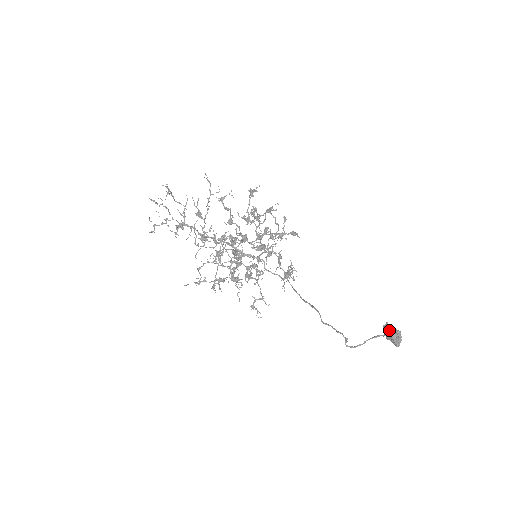
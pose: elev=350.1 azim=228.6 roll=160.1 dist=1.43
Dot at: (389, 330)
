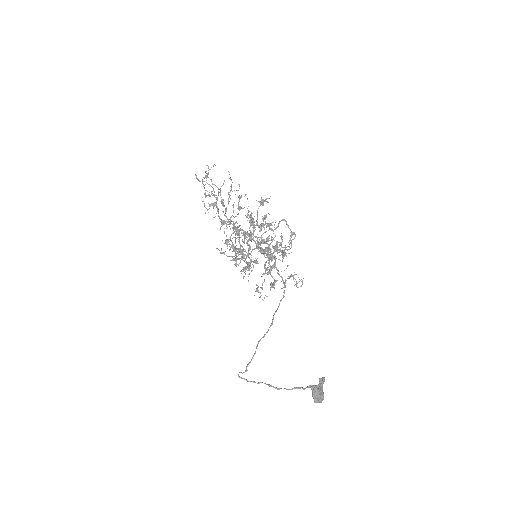
Dot at: (296, 387)
